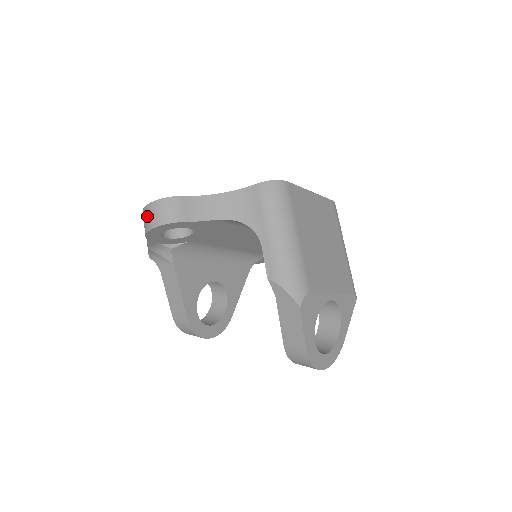
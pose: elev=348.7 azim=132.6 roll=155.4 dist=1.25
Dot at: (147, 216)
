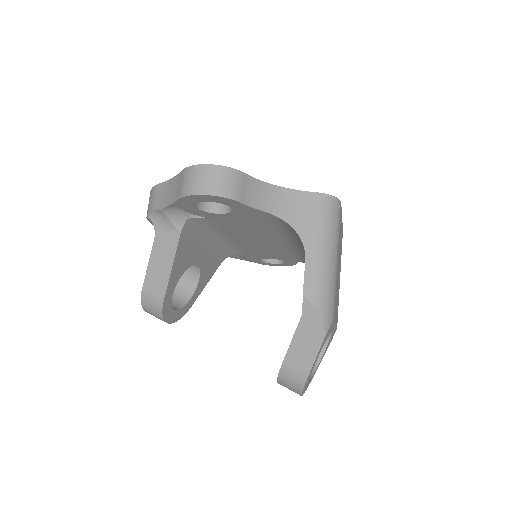
Dot at: (197, 177)
